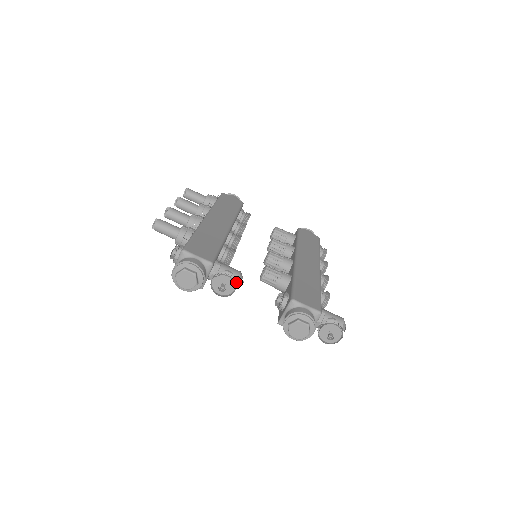
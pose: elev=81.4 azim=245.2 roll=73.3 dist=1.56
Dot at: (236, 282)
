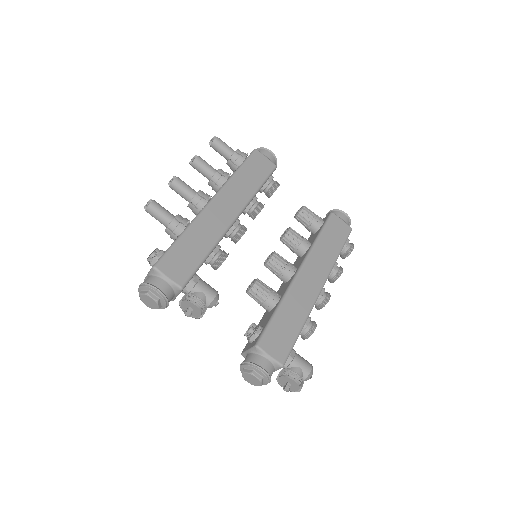
Dot at: (206, 308)
